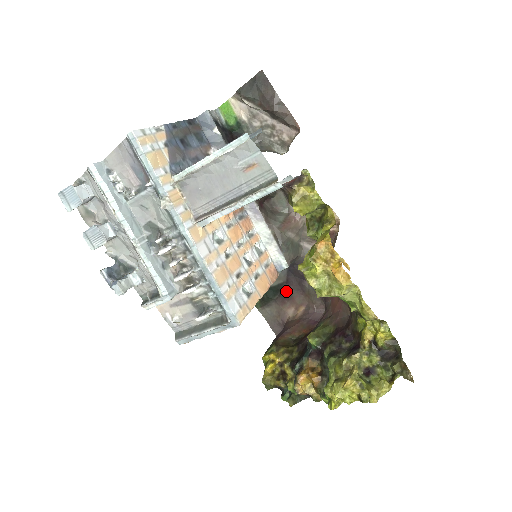
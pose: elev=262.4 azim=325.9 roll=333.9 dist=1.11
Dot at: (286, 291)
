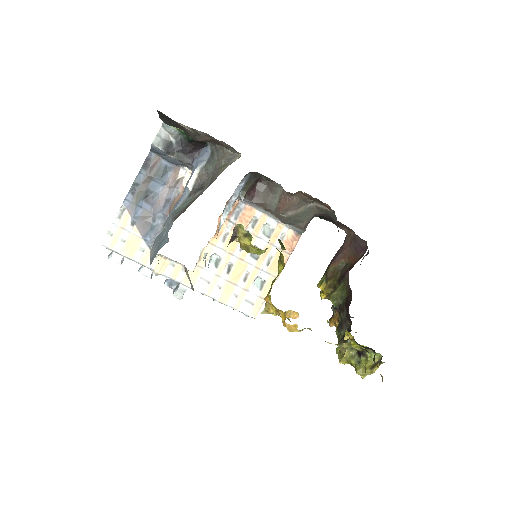
Dot at: occluded
